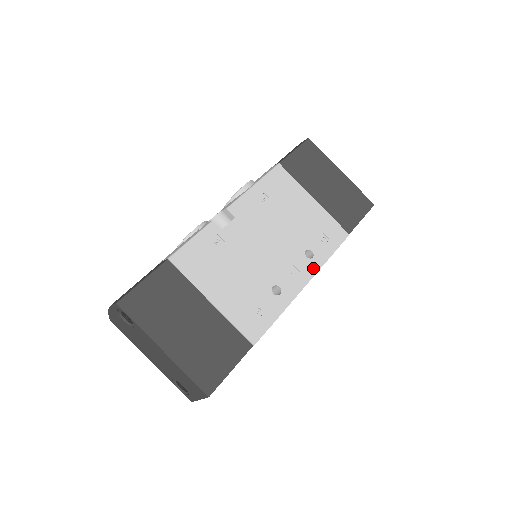
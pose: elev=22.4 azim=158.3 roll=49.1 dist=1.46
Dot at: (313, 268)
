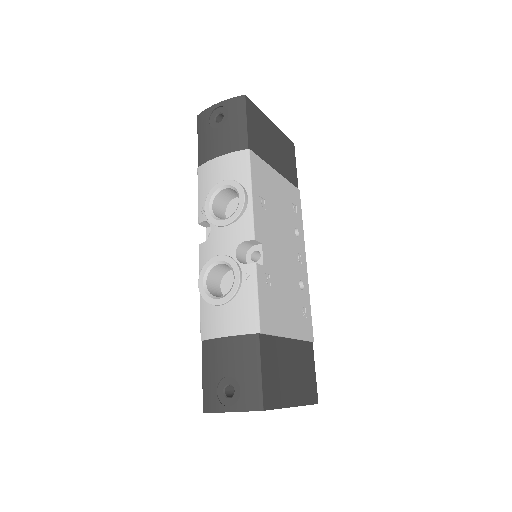
Dot at: (302, 243)
